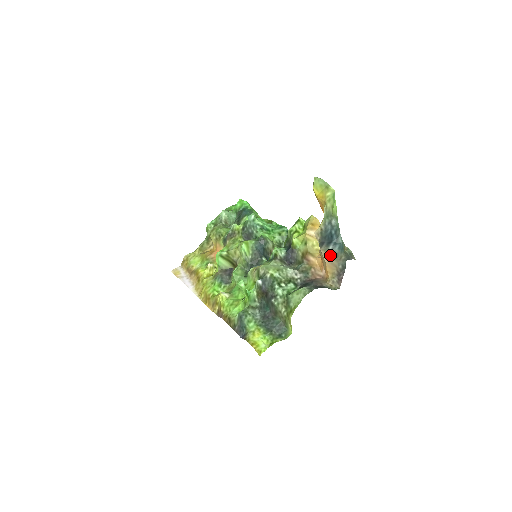
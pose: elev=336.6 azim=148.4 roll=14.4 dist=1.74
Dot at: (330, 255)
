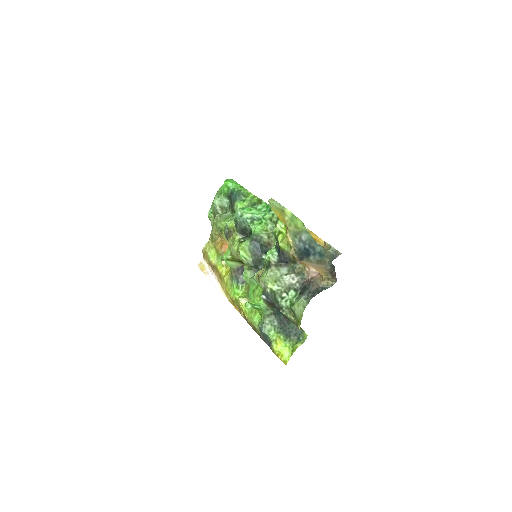
Dot at: (314, 263)
